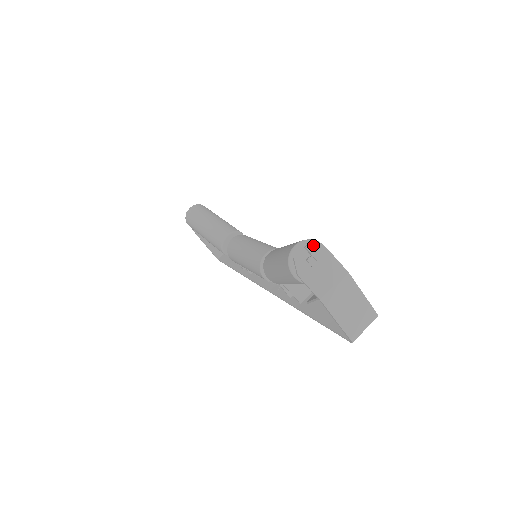
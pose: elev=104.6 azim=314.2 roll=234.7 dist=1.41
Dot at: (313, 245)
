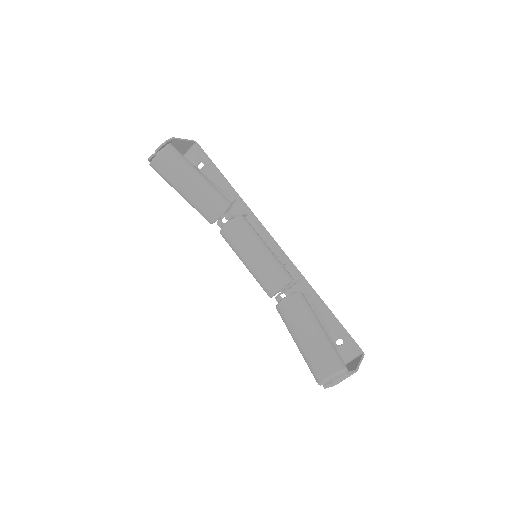
Dot at: (339, 378)
